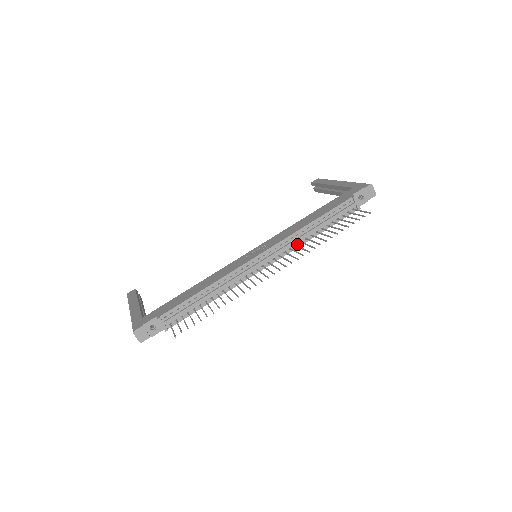
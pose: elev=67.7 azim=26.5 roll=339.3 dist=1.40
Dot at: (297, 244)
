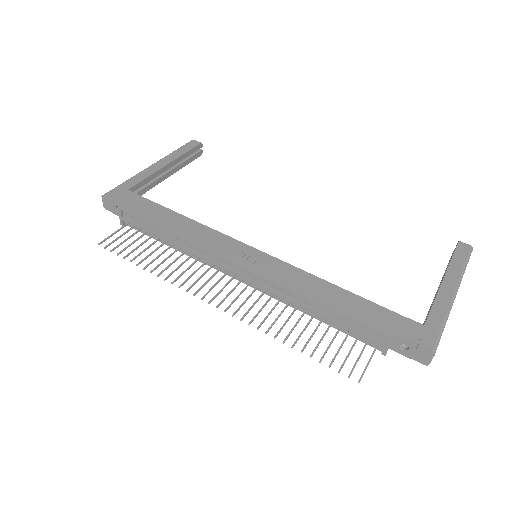
Dot at: (284, 299)
